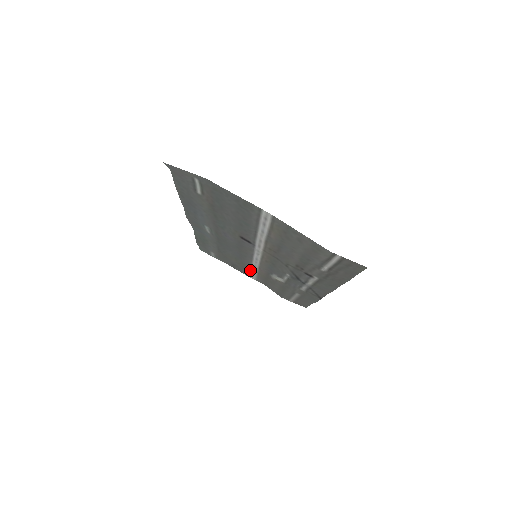
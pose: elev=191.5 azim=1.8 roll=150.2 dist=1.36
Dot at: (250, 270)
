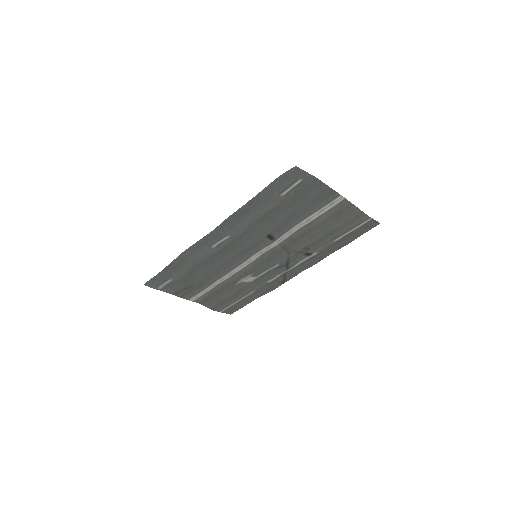
Dot at: (209, 285)
